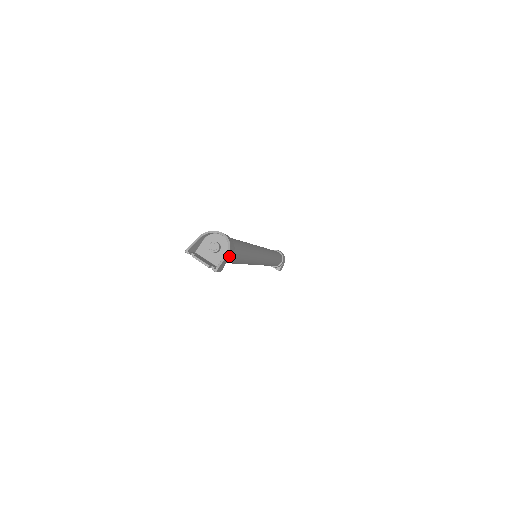
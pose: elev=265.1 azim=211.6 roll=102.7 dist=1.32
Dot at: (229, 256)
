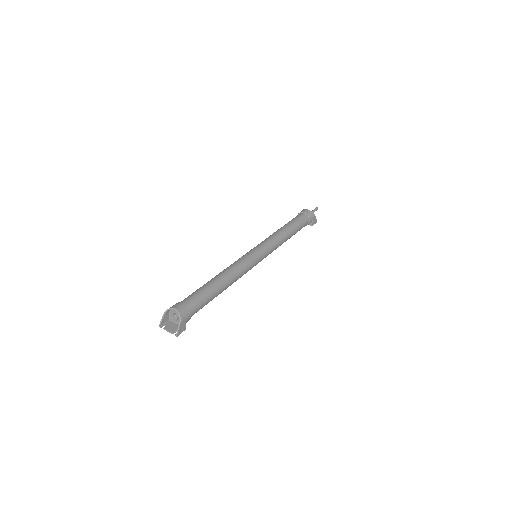
Dot at: (185, 320)
